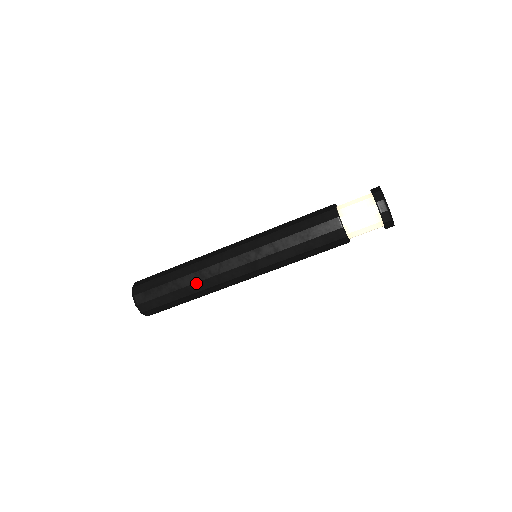
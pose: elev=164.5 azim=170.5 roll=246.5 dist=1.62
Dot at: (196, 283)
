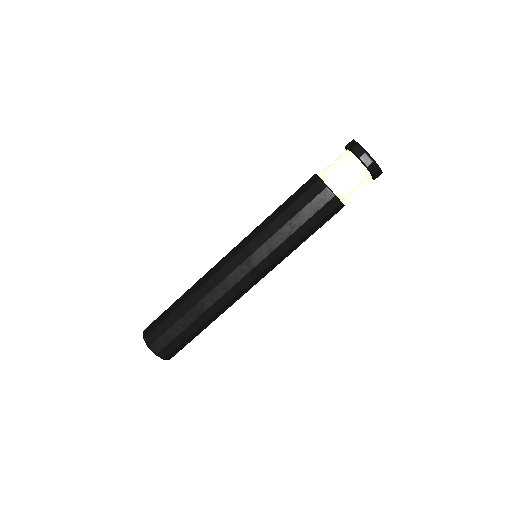
Dot at: (196, 292)
